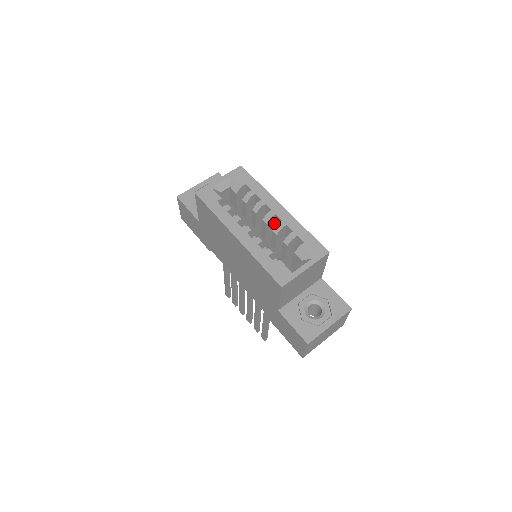
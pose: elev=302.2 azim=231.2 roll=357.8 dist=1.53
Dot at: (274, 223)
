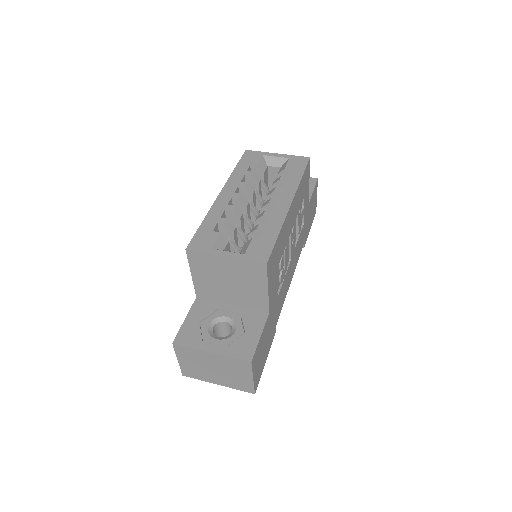
Dot at: occluded
